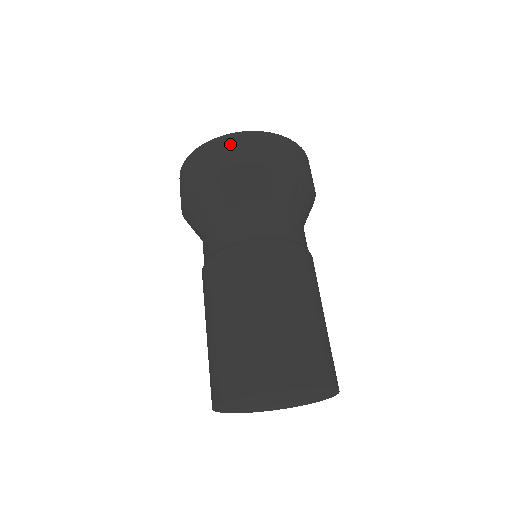
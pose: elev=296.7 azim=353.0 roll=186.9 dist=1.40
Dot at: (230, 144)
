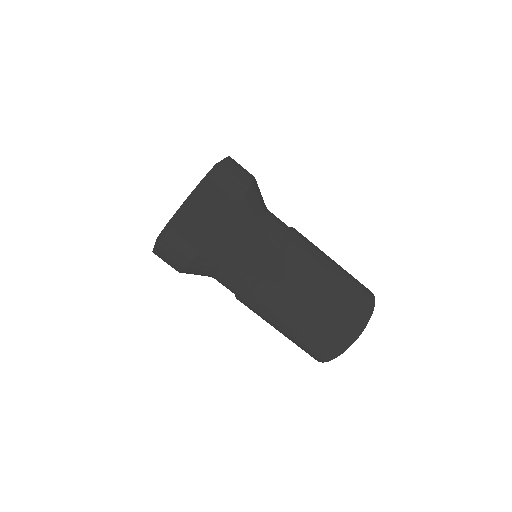
Dot at: (179, 236)
